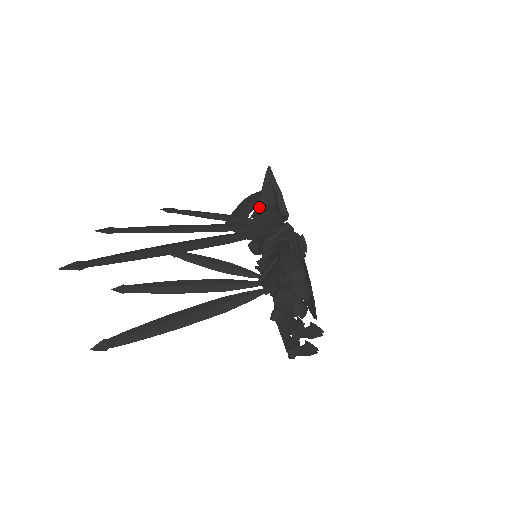
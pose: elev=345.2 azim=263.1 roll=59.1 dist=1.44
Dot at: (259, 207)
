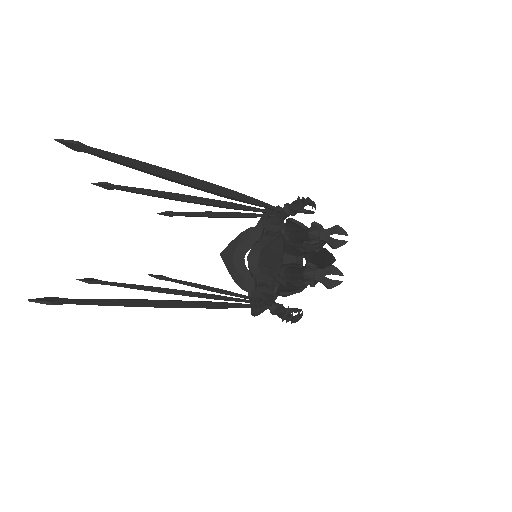
Dot at: (259, 226)
